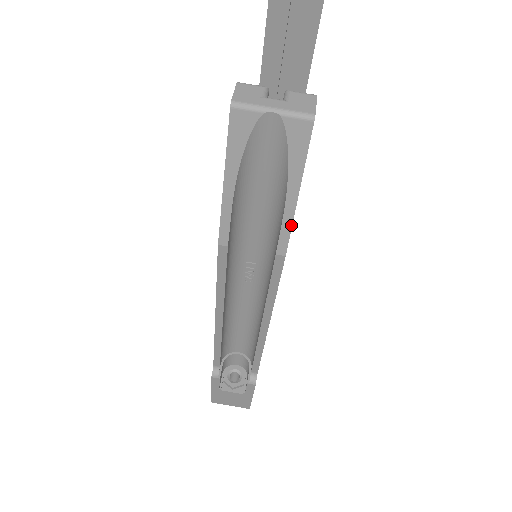
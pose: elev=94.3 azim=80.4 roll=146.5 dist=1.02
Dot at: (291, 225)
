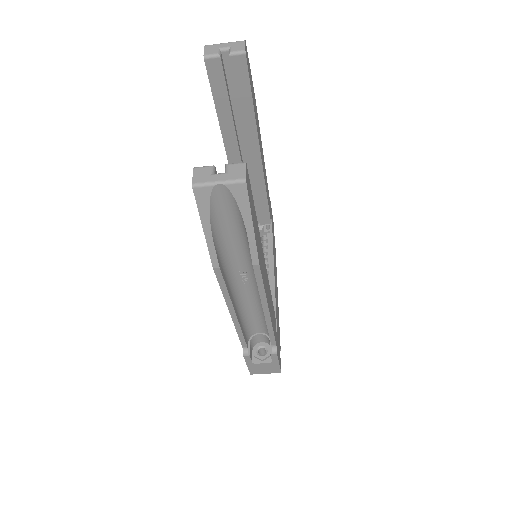
Dot at: (255, 245)
